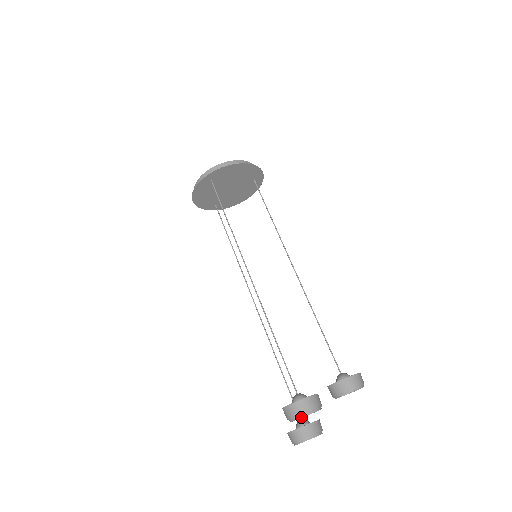
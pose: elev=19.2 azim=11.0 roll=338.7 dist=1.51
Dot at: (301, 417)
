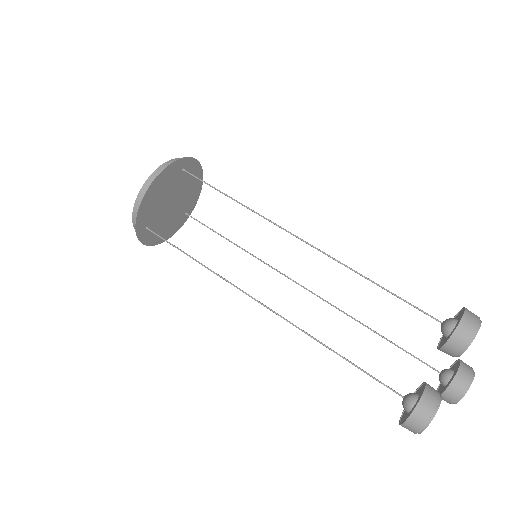
Dot at: occluded
